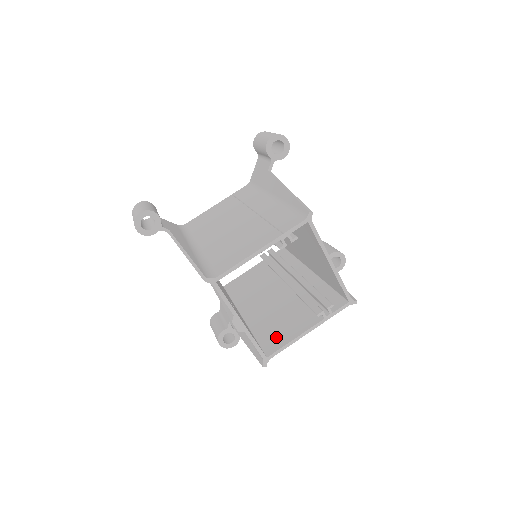
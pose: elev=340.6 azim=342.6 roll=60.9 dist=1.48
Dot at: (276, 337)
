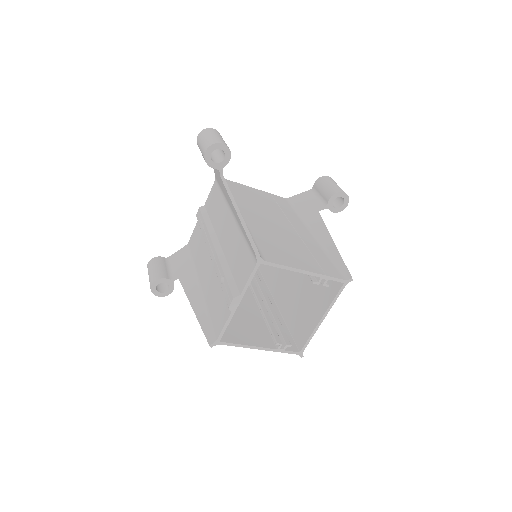
Dot at: (232, 331)
